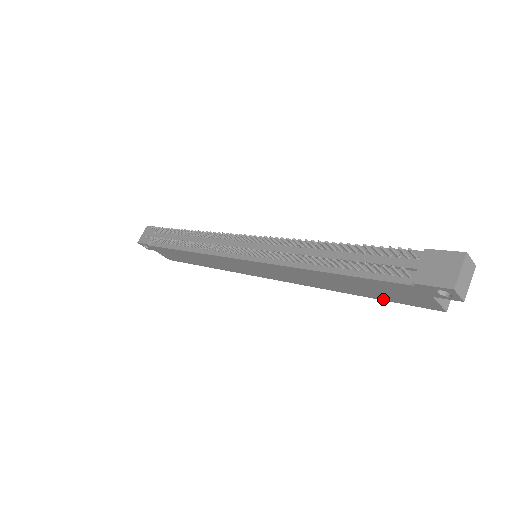
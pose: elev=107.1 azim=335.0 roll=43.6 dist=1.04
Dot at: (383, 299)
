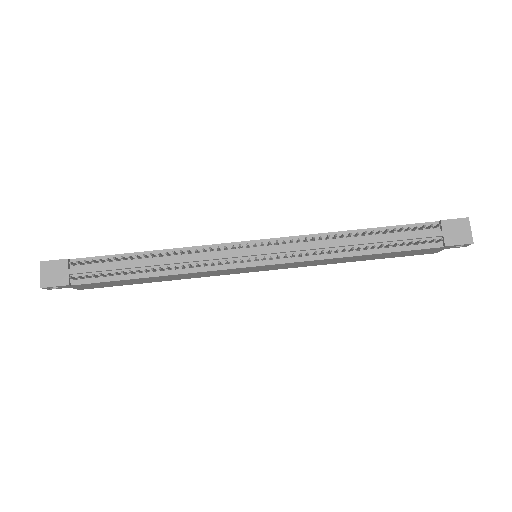
Dot at: occluded
